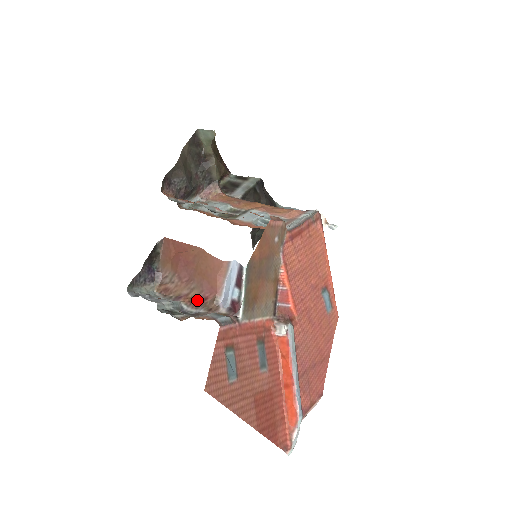
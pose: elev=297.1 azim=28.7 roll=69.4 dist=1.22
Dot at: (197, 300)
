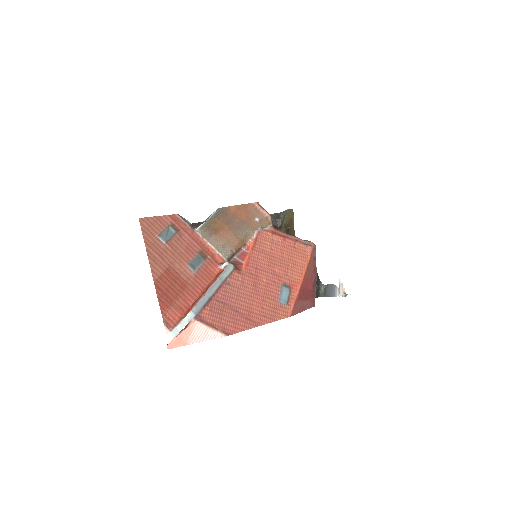
Dot at: occluded
